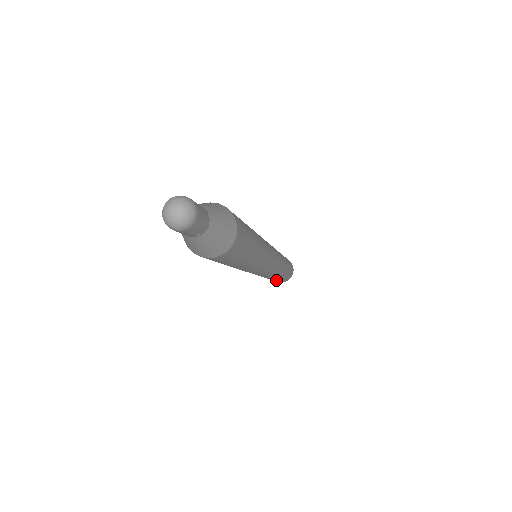
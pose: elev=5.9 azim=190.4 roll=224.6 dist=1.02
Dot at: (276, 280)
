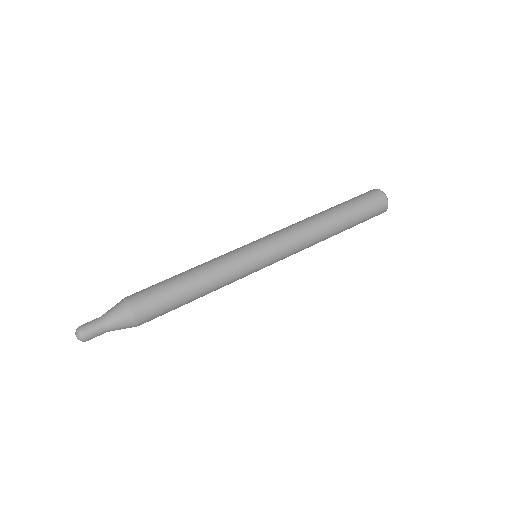
Dot at: occluded
